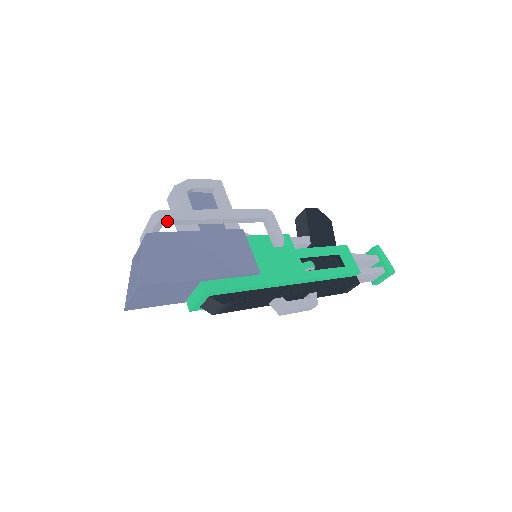
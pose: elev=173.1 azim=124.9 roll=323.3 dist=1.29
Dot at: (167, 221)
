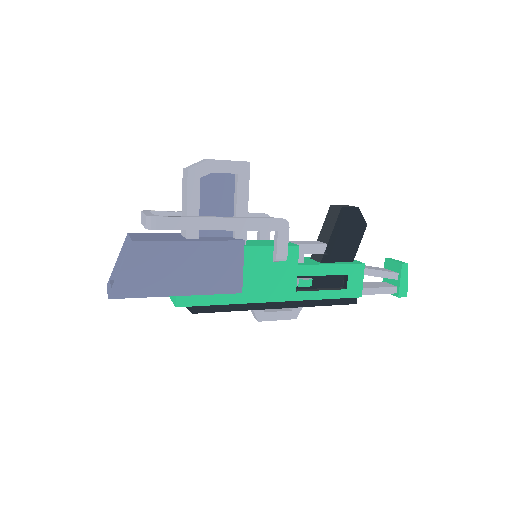
Dot at: (158, 229)
